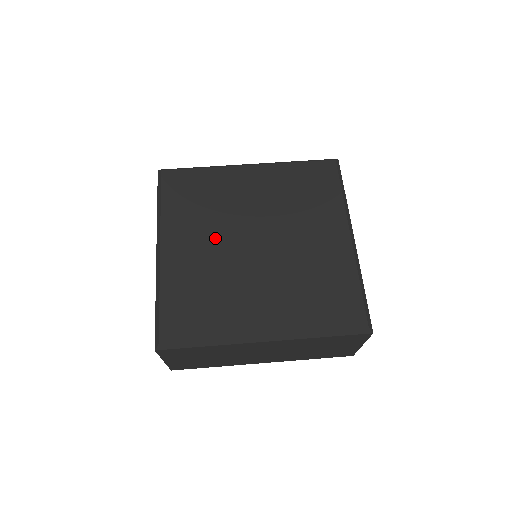
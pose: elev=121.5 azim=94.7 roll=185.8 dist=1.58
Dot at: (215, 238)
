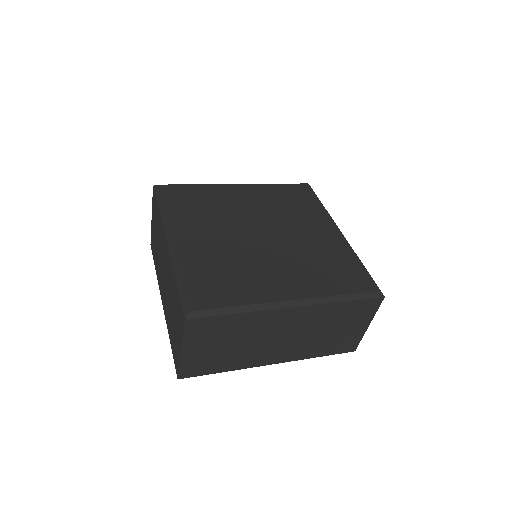
Dot at: (223, 231)
